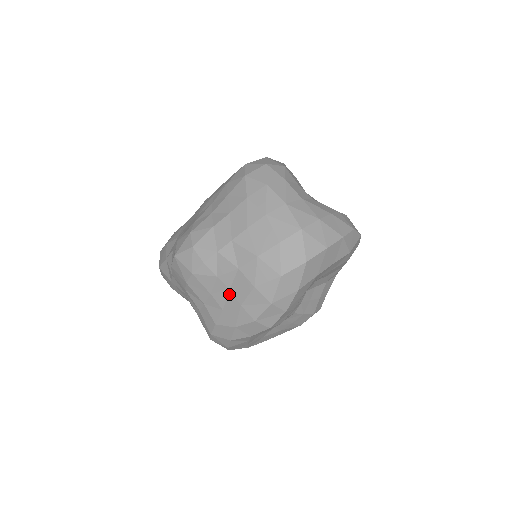
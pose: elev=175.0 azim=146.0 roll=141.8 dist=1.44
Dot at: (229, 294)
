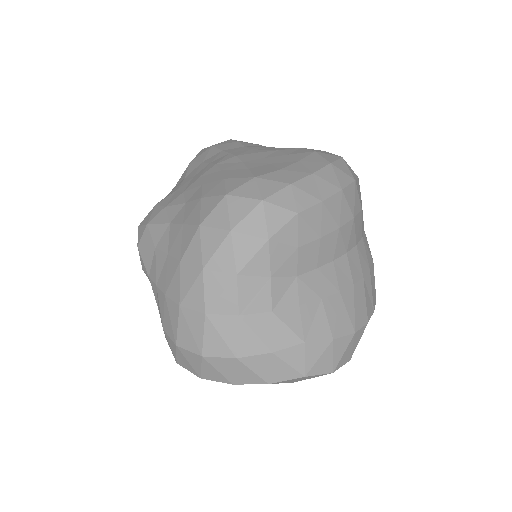
Dot at: occluded
